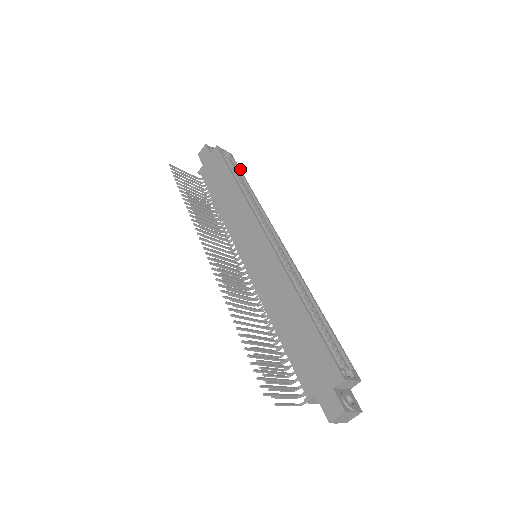
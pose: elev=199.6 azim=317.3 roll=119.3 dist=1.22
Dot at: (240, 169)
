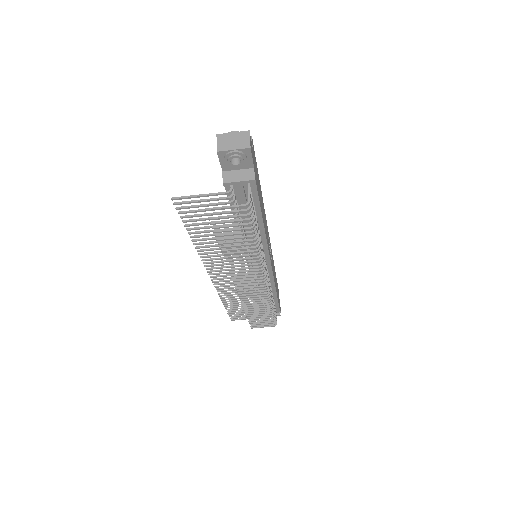
Dot at: occluded
